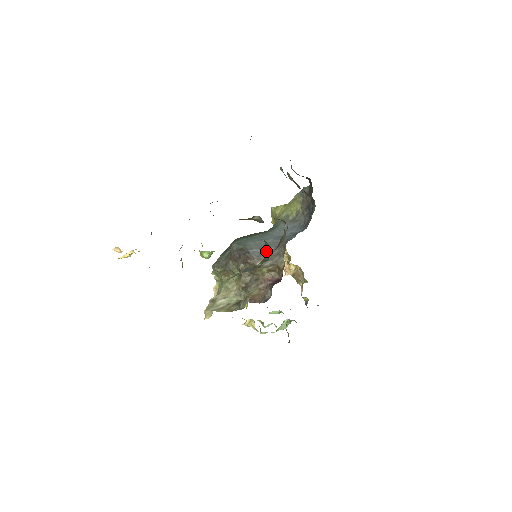
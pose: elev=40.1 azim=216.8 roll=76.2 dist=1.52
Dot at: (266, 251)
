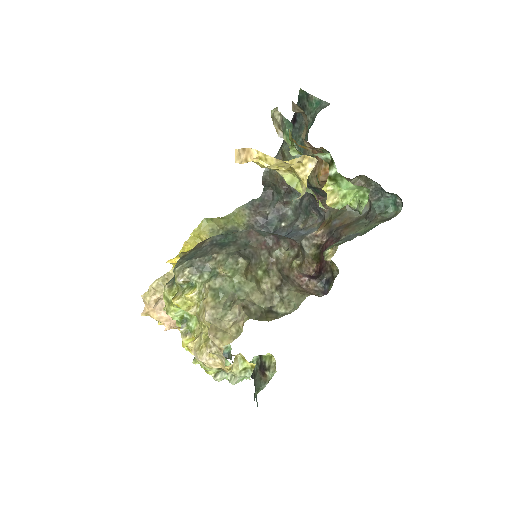
Dot at: occluded
